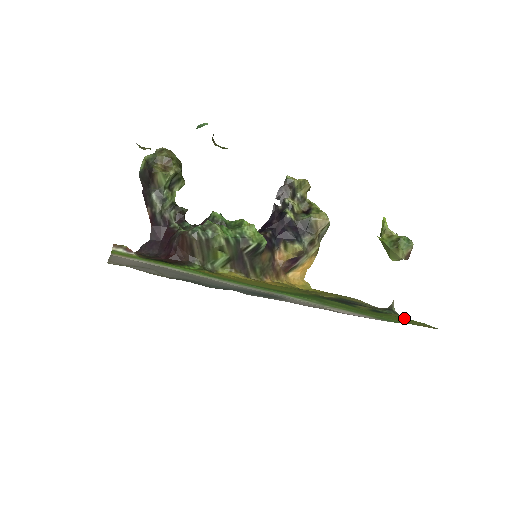
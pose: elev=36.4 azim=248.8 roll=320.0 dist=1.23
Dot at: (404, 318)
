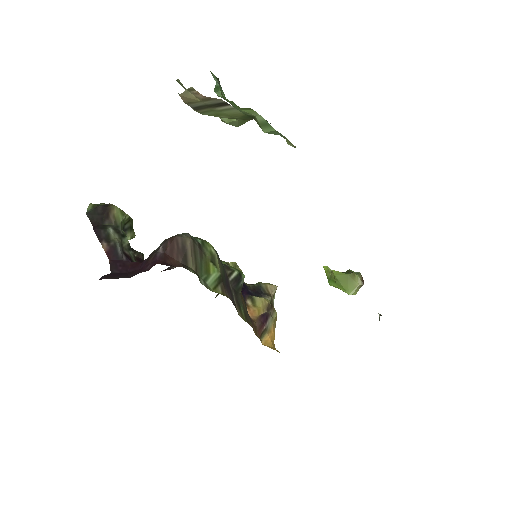
Dot at: occluded
